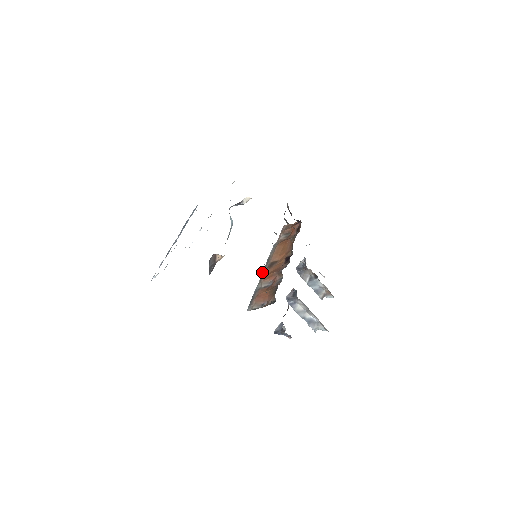
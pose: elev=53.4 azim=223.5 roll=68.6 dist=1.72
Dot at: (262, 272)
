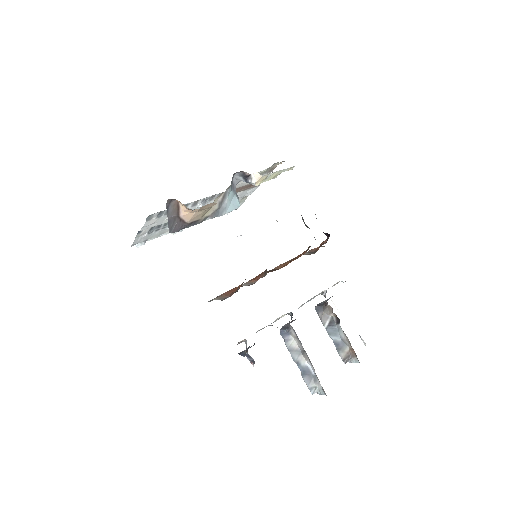
Dot at: occluded
